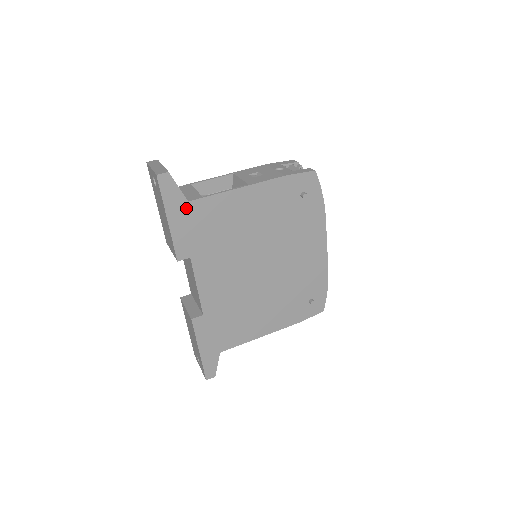
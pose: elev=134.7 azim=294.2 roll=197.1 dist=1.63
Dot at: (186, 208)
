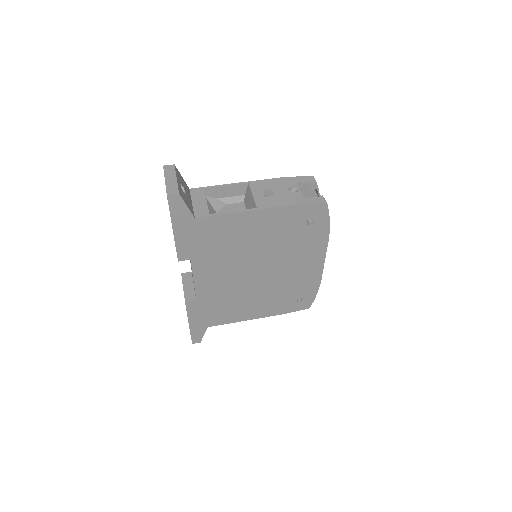
Dot at: (192, 223)
